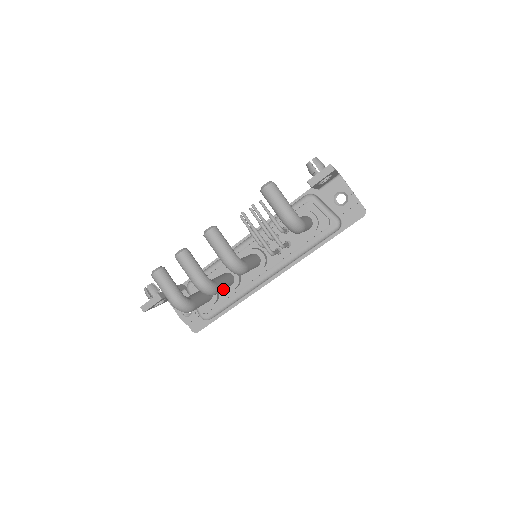
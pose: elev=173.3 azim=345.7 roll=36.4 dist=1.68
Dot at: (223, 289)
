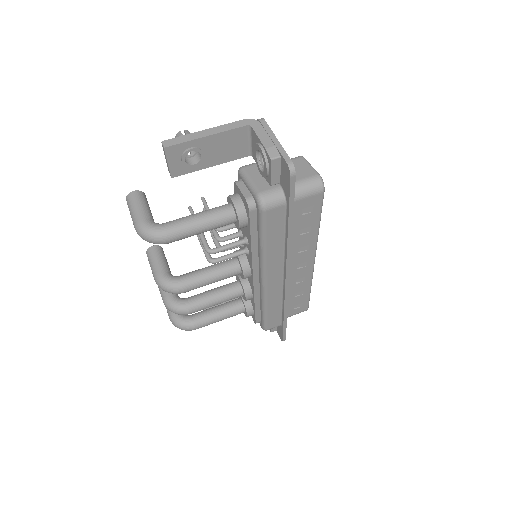
Dot at: (210, 304)
